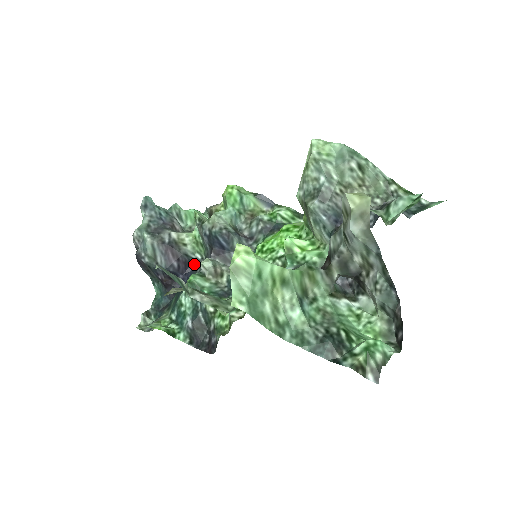
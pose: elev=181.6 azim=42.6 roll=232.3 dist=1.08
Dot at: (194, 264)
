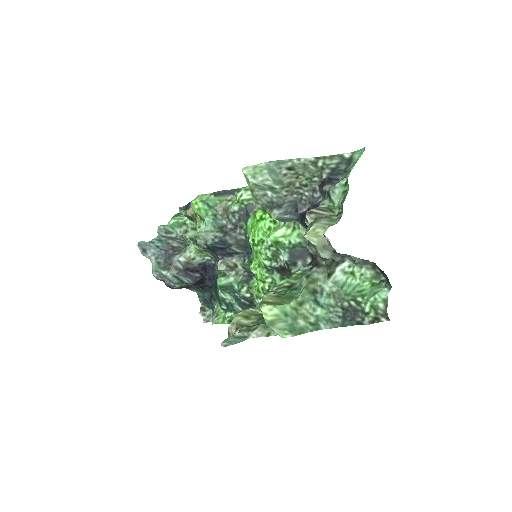
Dot at: (209, 265)
